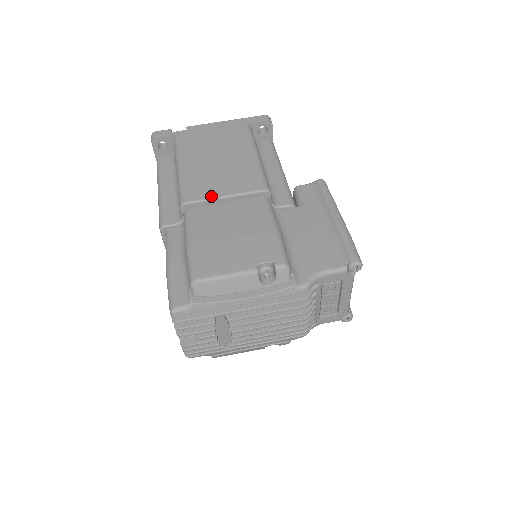
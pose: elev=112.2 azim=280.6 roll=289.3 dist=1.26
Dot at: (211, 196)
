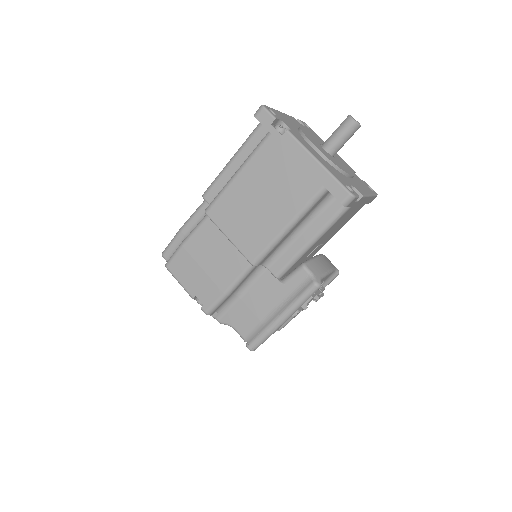
Dot at: (222, 228)
